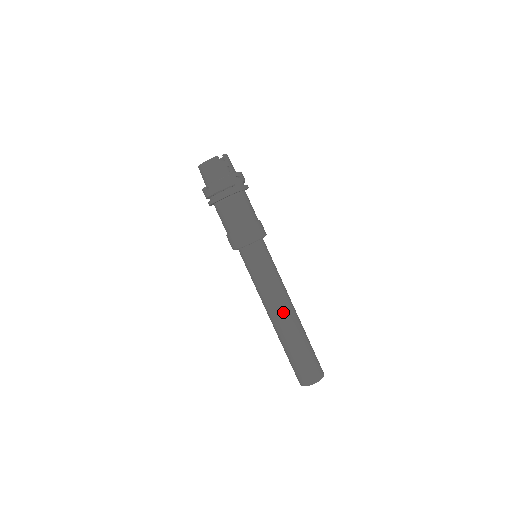
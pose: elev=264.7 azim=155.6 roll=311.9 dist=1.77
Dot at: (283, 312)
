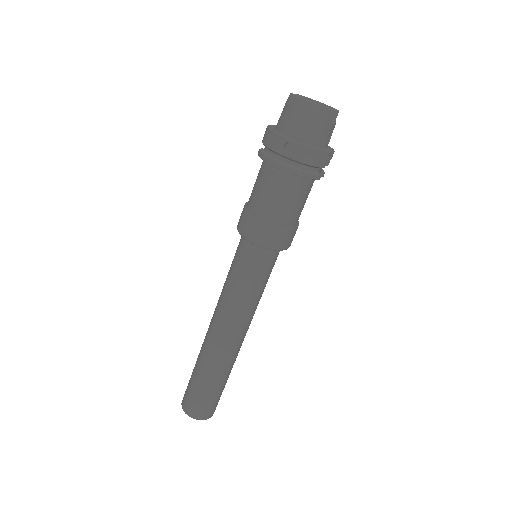
Dot at: (237, 340)
